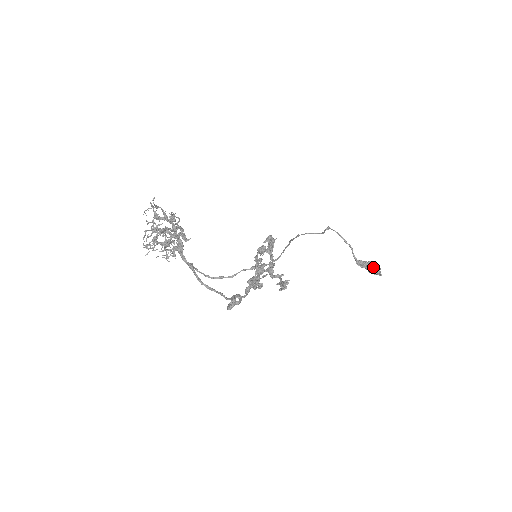
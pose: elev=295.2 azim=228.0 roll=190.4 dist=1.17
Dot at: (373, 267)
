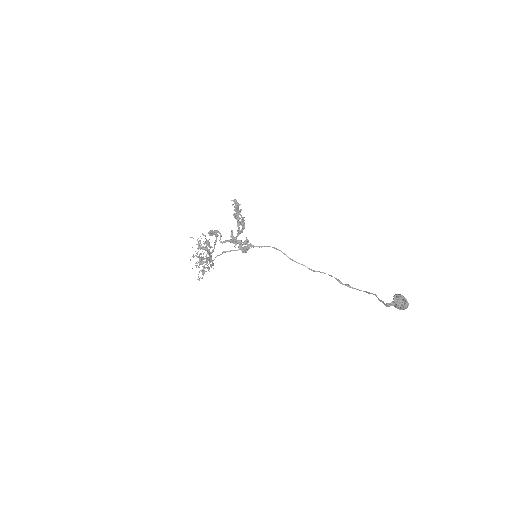
Dot at: (395, 297)
